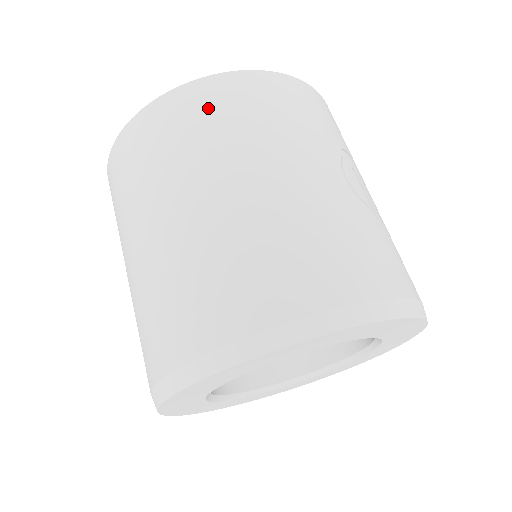
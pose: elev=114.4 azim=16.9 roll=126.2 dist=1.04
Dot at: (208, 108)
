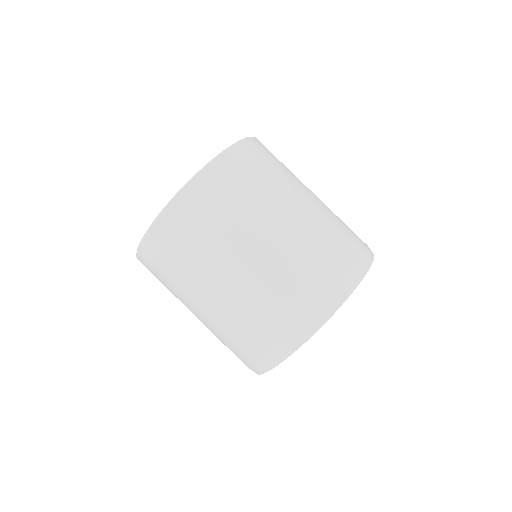
Dot at: (212, 198)
